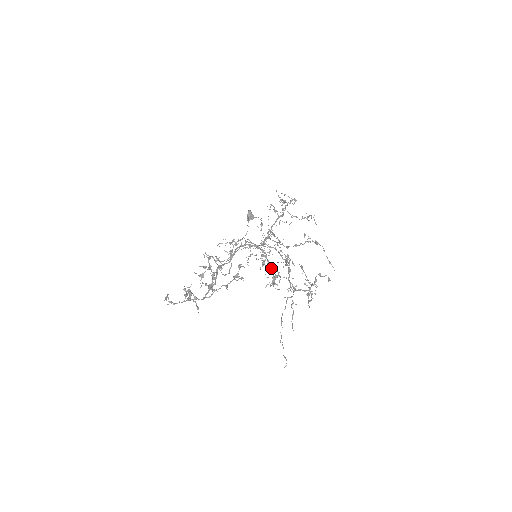
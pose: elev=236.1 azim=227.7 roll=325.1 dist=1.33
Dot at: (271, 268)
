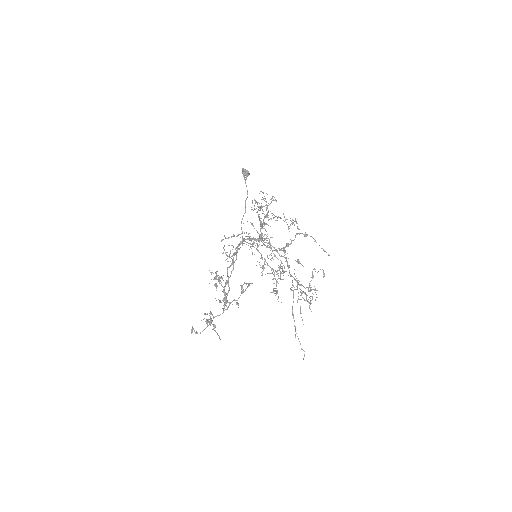
Dot at: (271, 270)
